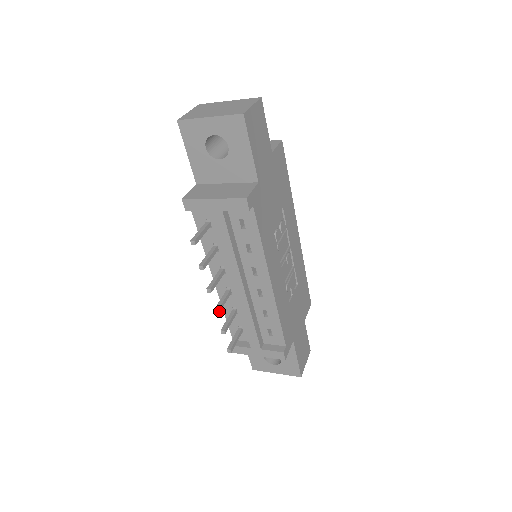
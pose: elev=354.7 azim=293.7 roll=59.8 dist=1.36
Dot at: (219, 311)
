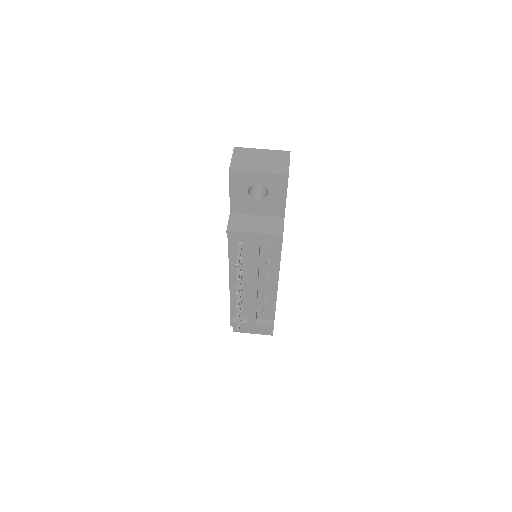
Dot at: occluded
